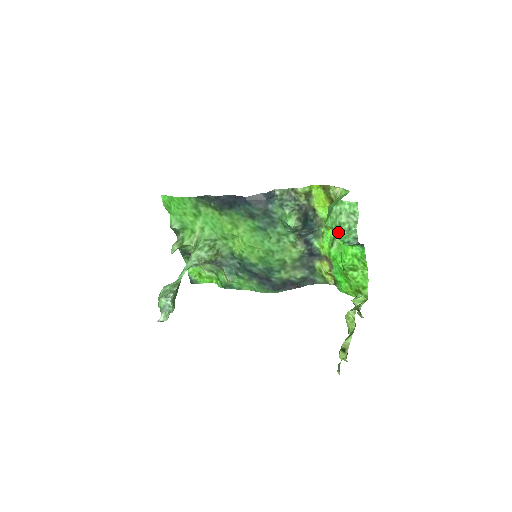
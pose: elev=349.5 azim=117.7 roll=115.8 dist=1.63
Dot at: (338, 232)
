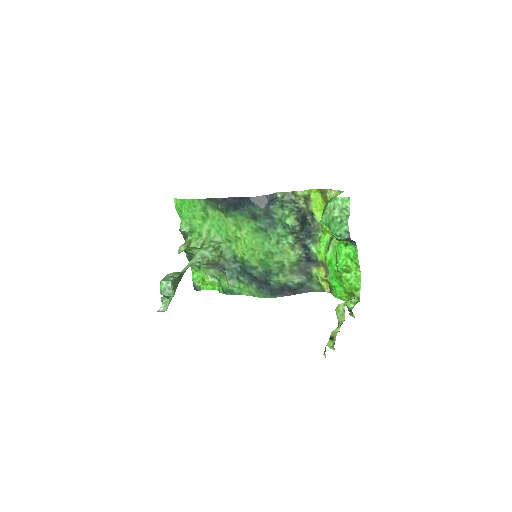
Dot at: (331, 226)
